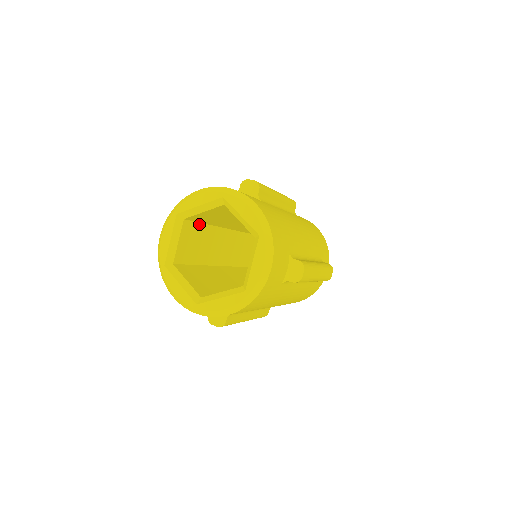
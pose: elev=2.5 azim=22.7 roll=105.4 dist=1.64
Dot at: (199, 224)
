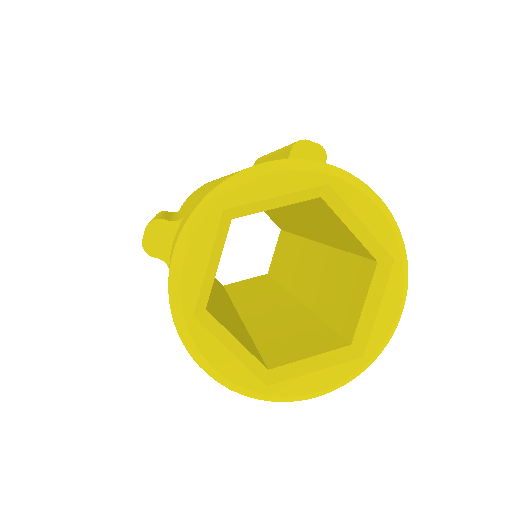
Dot at: occluded
